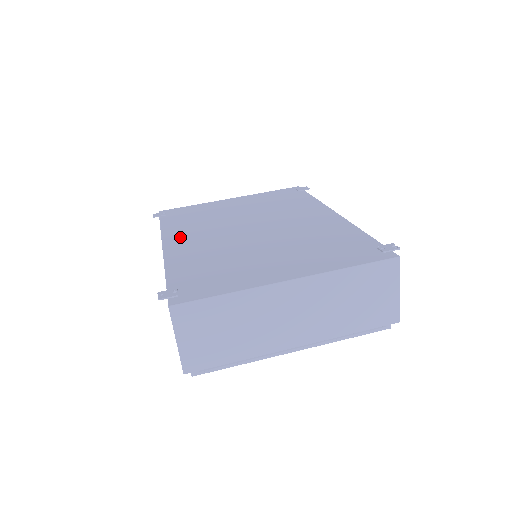
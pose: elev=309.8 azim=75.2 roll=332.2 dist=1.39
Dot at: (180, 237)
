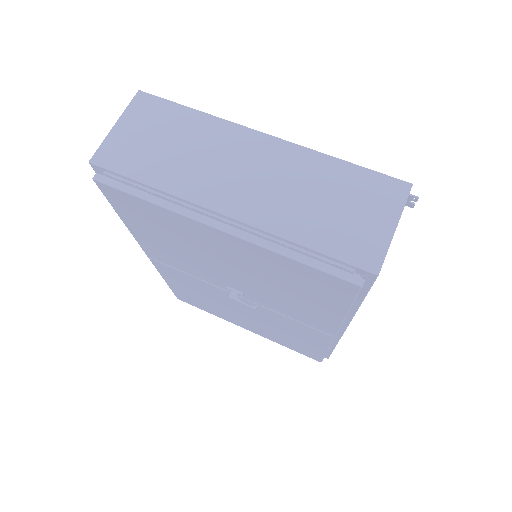
Dot at: occluded
